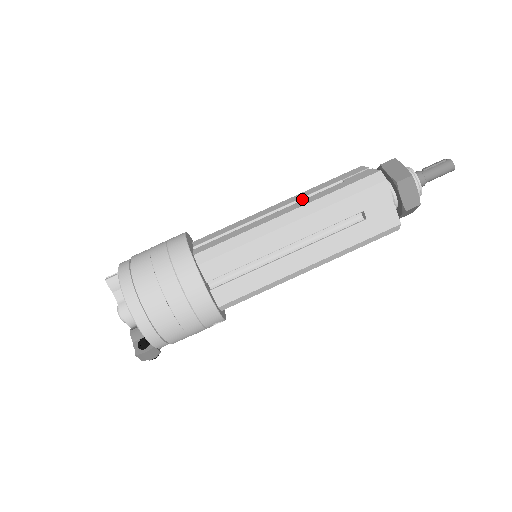
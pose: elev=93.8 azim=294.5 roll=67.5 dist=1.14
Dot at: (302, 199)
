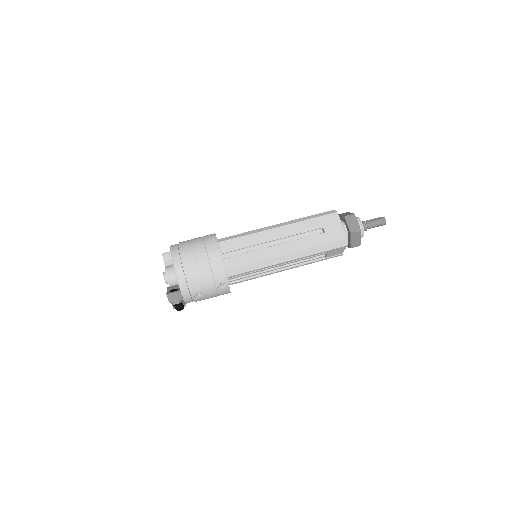
Dot at: occluded
